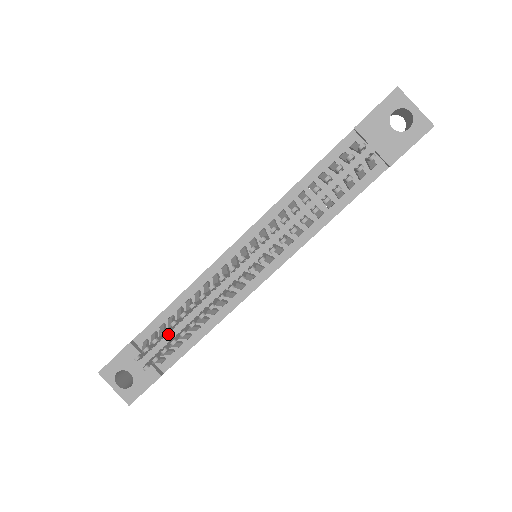
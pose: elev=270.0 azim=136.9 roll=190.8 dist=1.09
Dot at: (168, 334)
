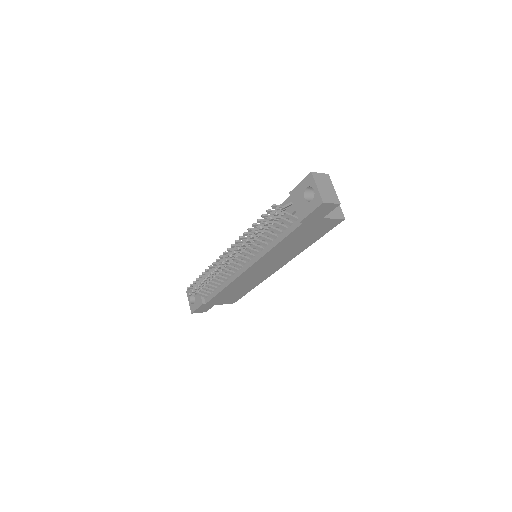
Dot at: (208, 283)
